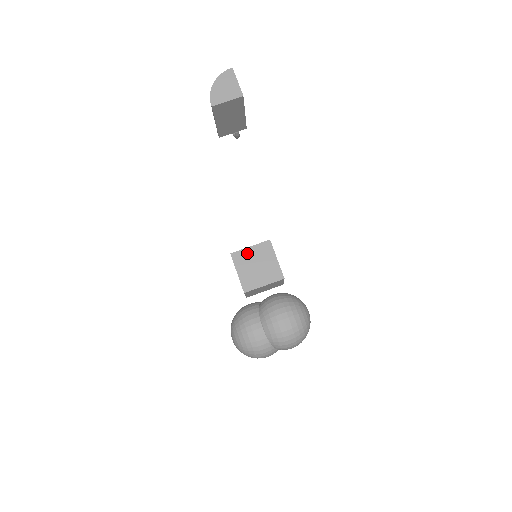
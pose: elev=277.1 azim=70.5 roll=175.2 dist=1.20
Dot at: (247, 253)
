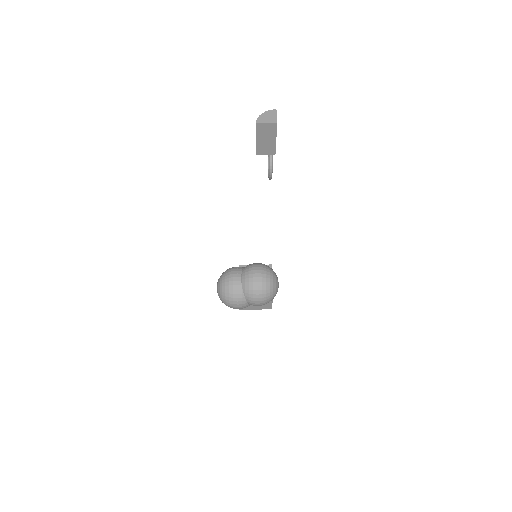
Dot at: occluded
